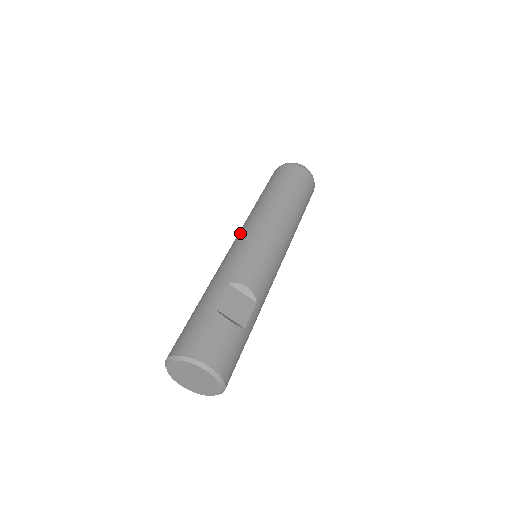
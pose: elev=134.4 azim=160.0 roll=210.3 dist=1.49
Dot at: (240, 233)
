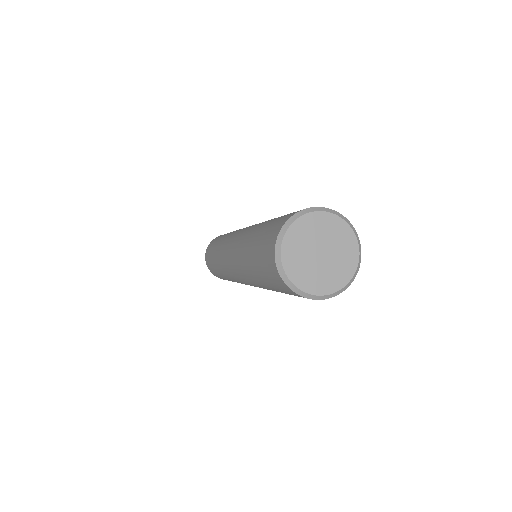
Dot at: (228, 240)
